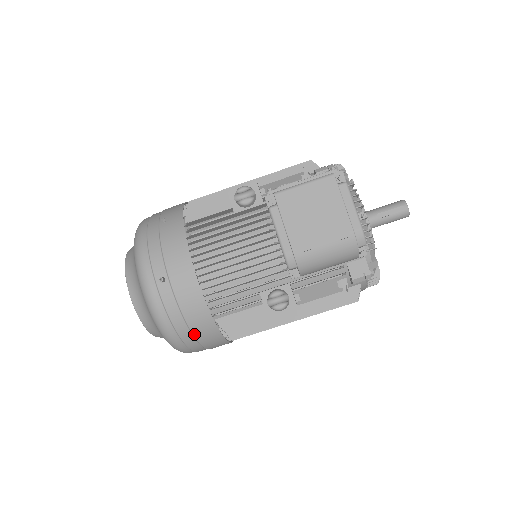
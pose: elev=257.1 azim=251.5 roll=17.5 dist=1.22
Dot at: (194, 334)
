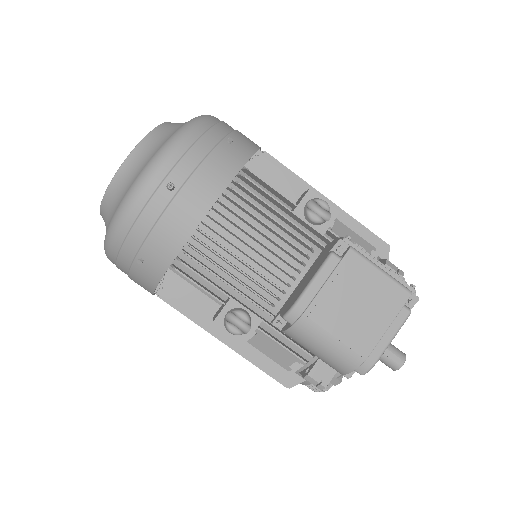
Dot at: (137, 258)
